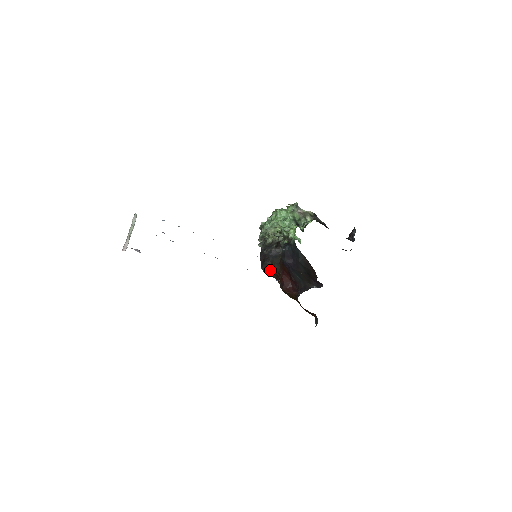
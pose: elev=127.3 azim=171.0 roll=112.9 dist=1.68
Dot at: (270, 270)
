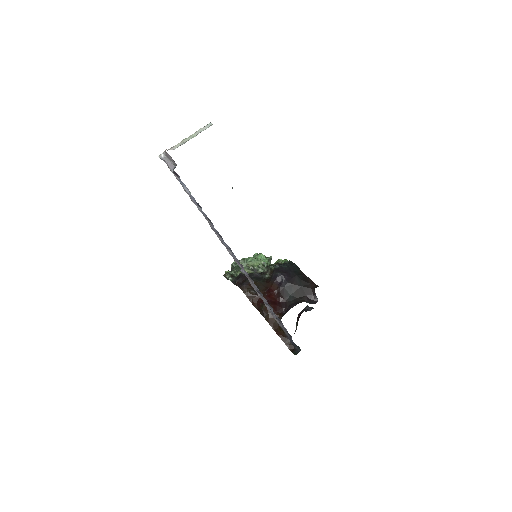
Dot at: (253, 288)
